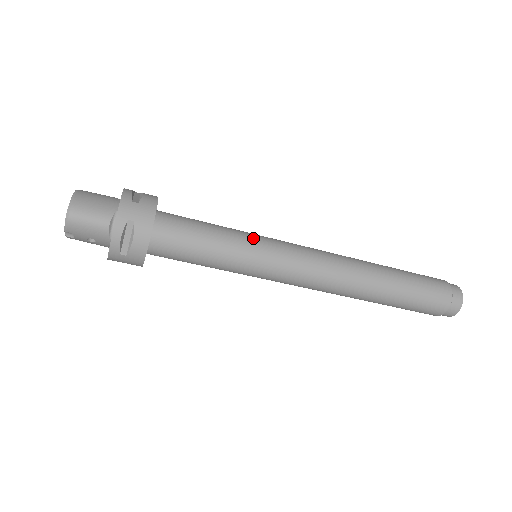
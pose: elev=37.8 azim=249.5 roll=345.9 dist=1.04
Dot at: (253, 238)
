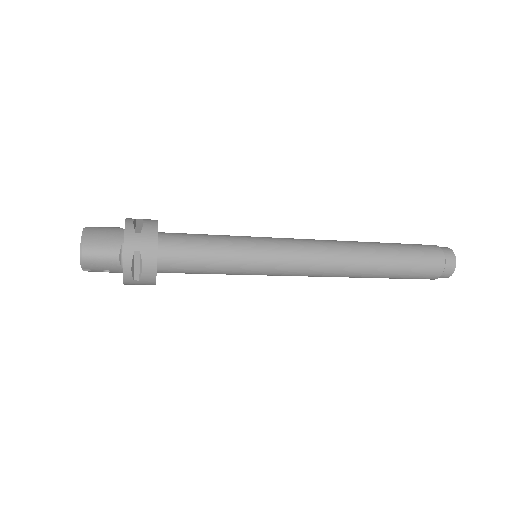
Dot at: (250, 242)
